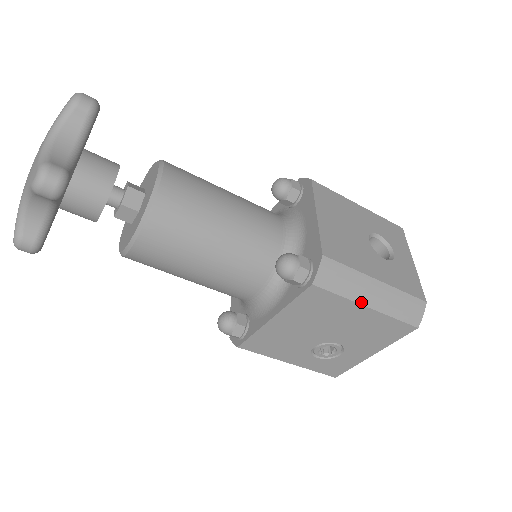
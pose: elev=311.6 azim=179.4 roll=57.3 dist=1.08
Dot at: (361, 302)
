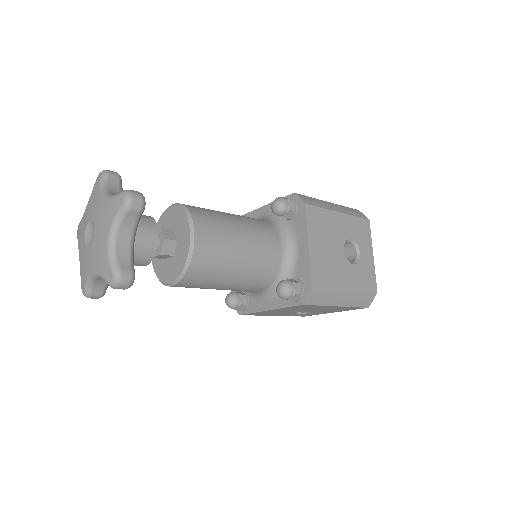
Dot at: (333, 305)
